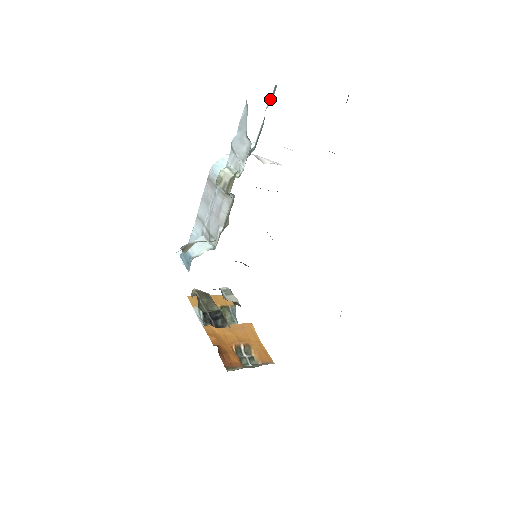
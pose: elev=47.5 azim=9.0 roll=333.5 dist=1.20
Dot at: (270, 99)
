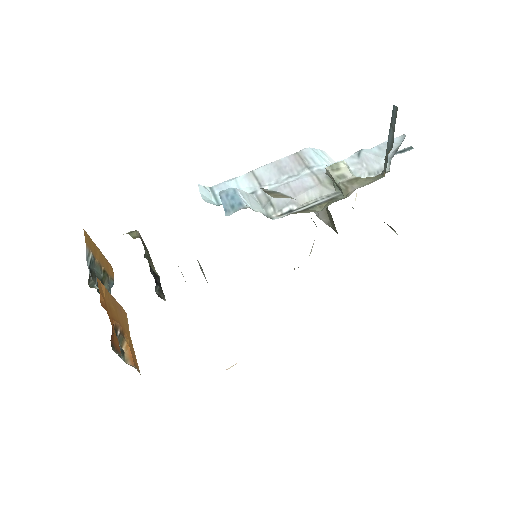
Dot at: (398, 151)
